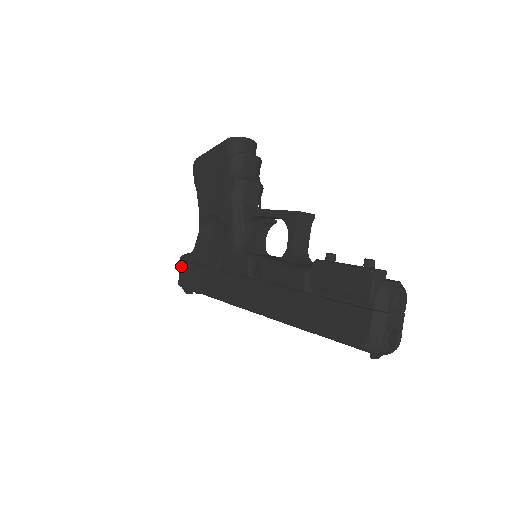
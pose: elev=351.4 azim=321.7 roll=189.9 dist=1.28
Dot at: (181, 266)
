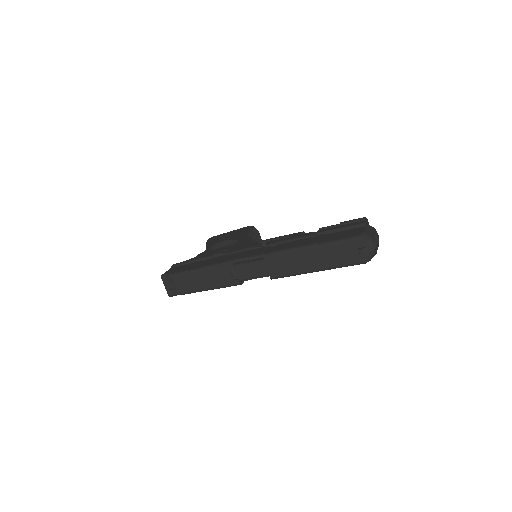
Dot at: (171, 268)
